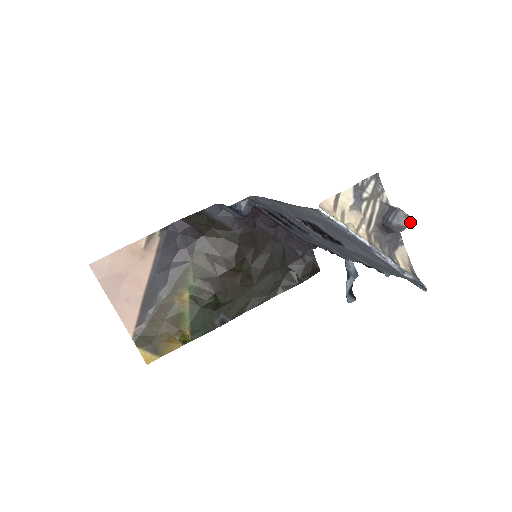
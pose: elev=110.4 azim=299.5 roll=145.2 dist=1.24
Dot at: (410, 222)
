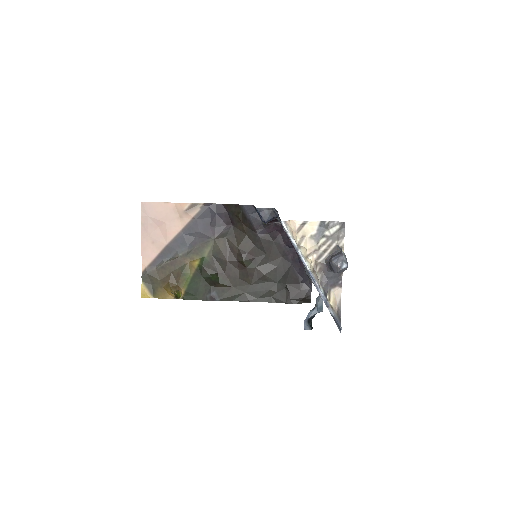
Dot at: (344, 267)
